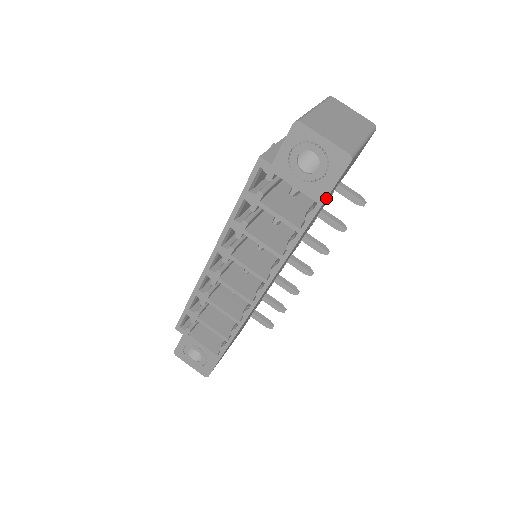
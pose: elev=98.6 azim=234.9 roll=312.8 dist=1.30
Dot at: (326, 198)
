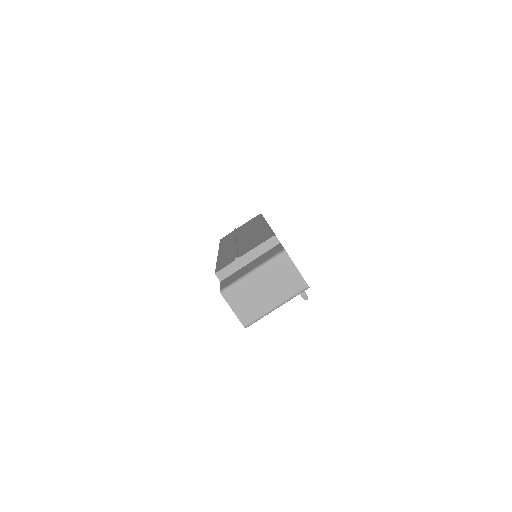
Dot at: occluded
